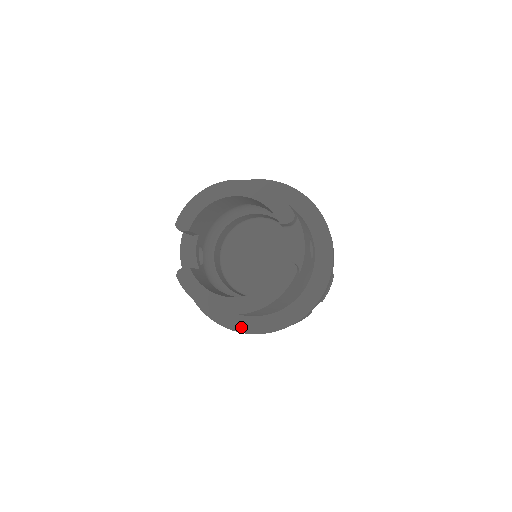
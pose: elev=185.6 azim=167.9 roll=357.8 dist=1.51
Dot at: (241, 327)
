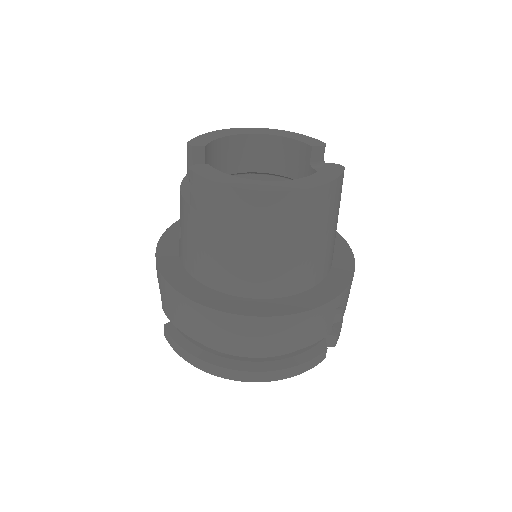
Dot at: (249, 310)
